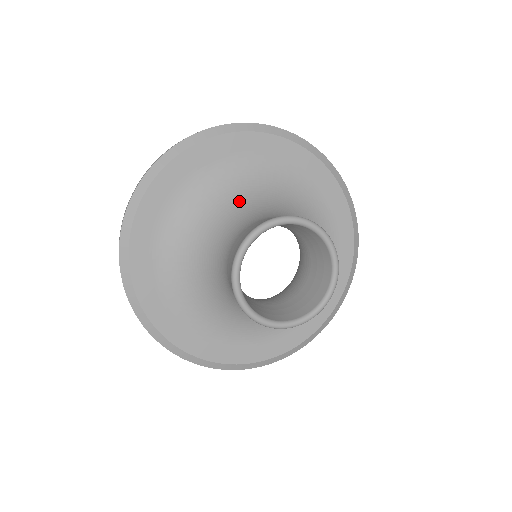
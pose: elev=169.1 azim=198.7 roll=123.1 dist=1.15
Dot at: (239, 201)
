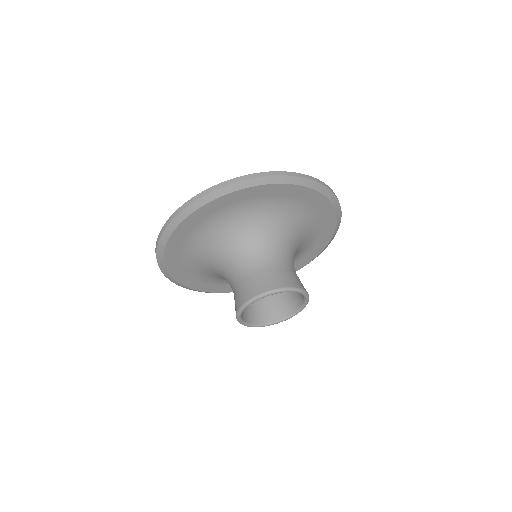
Dot at: (278, 231)
